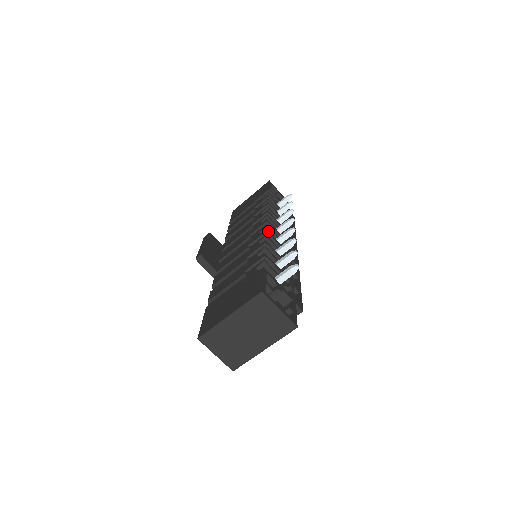
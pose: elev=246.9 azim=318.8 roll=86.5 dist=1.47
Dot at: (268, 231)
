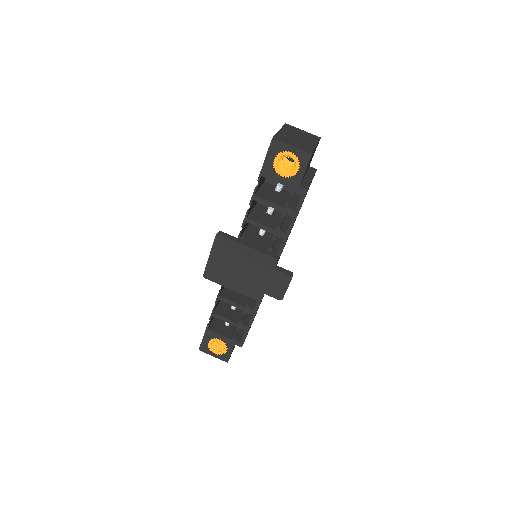
Dot at: occluded
